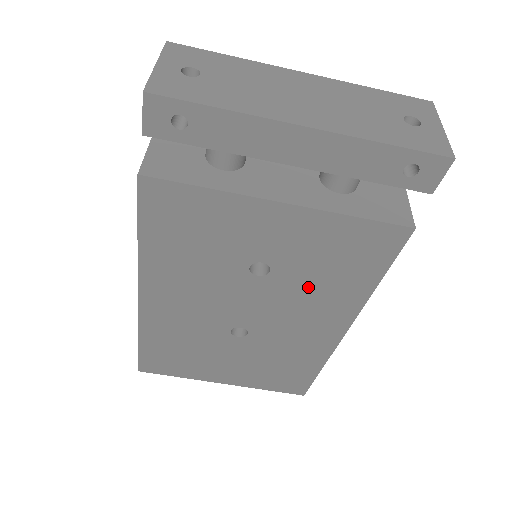
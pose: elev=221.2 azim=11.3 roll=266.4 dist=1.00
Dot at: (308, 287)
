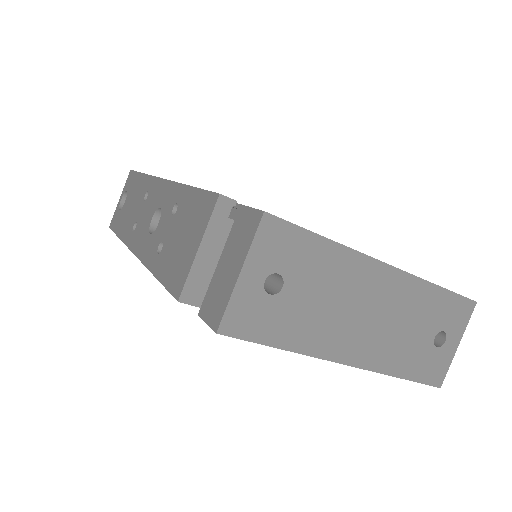
Dot at: occluded
